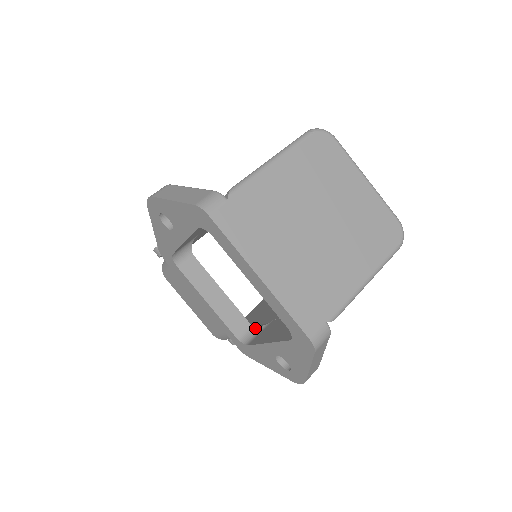
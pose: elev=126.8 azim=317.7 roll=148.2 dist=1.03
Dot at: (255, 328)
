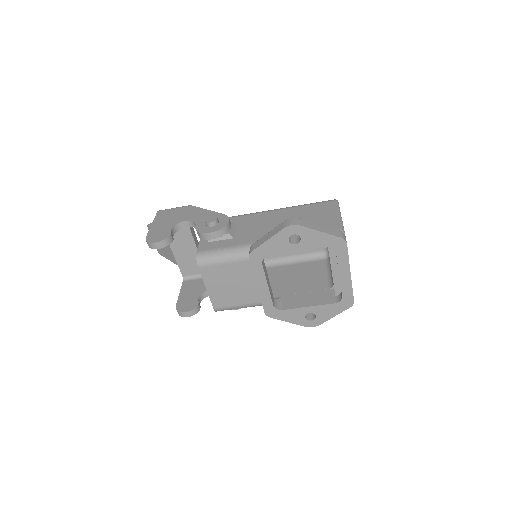
Dot at: (276, 300)
